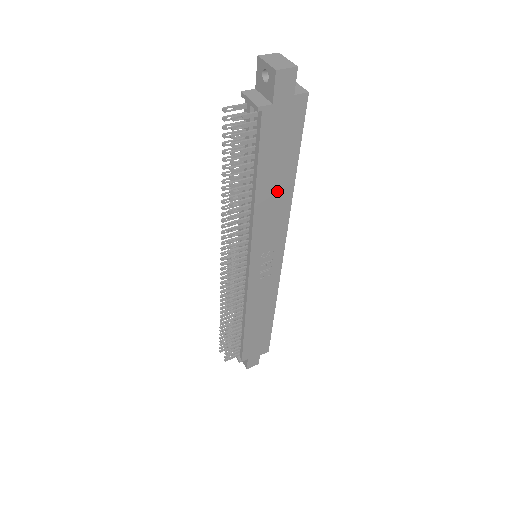
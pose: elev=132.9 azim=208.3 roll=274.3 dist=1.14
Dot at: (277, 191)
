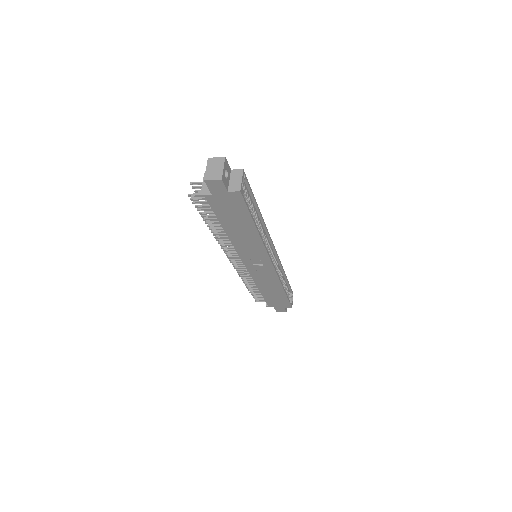
Dot at: (244, 233)
